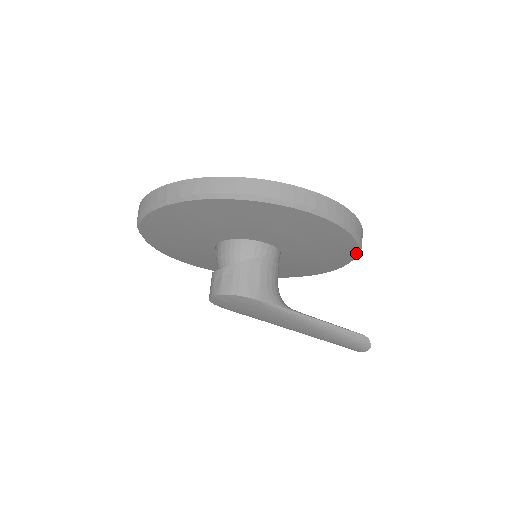
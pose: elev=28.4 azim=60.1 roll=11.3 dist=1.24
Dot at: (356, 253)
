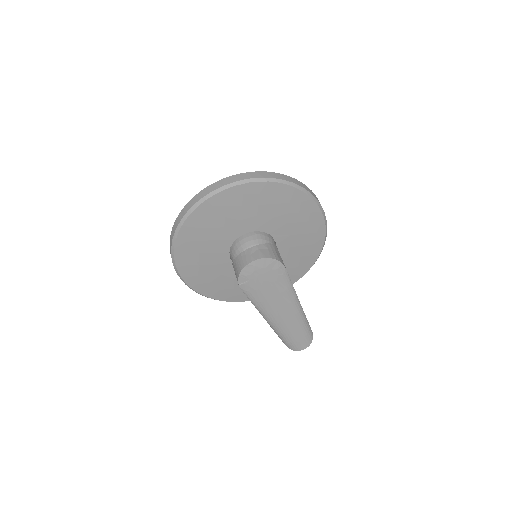
Dot at: (310, 267)
